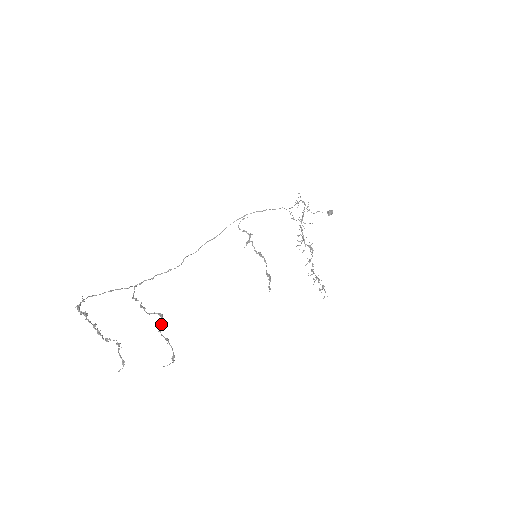
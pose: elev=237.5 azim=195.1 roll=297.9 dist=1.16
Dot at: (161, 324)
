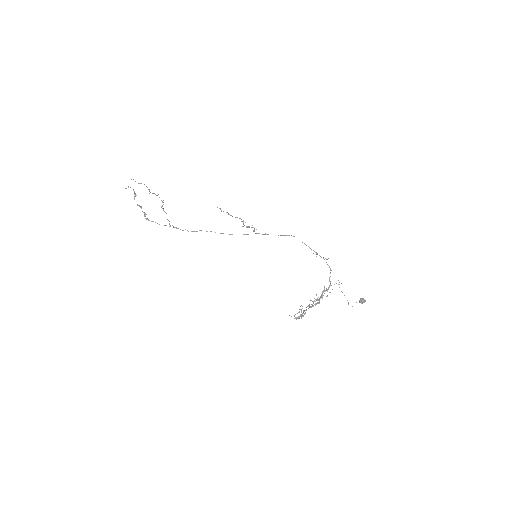
Dot at: (157, 195)
